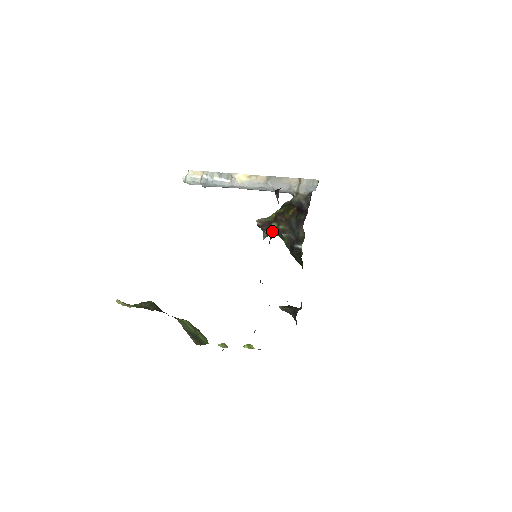
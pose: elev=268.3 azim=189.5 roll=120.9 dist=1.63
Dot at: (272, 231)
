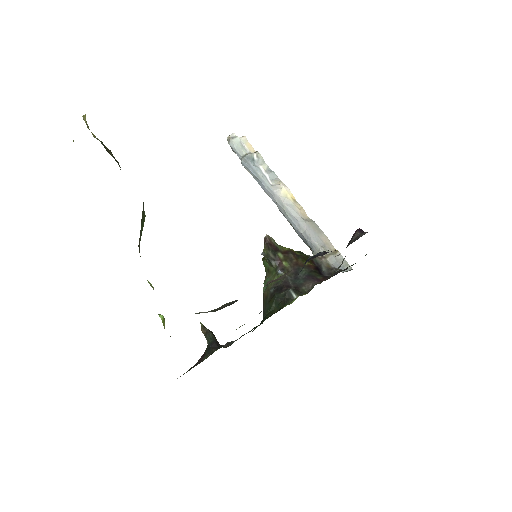
Dot at: (327, 252)
